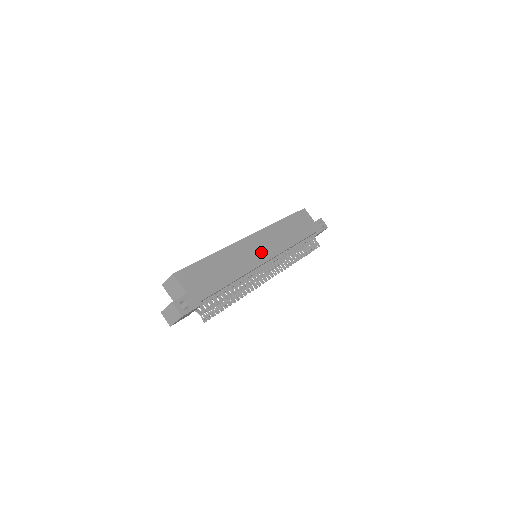
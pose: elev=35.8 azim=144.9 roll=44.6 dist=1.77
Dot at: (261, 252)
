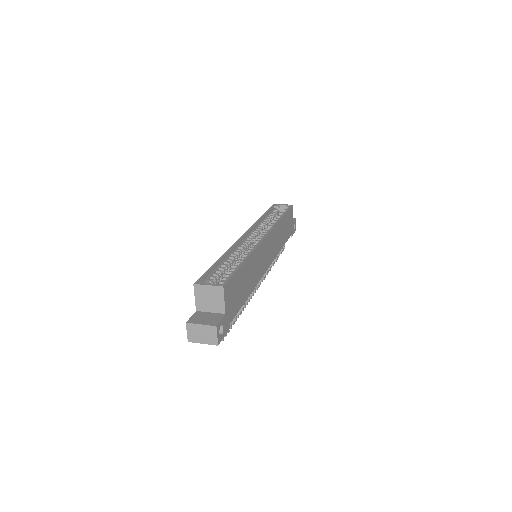
Dot at: (267, 258)
